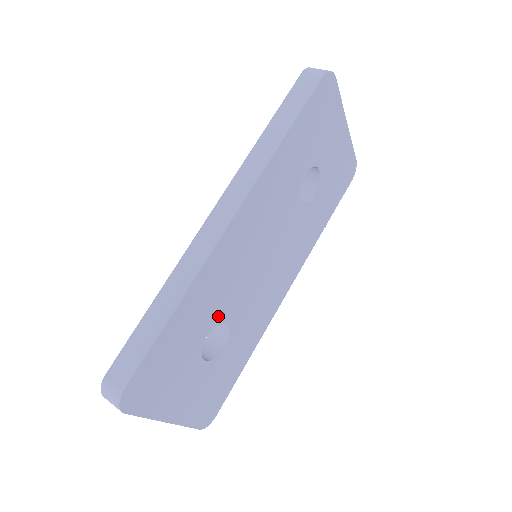
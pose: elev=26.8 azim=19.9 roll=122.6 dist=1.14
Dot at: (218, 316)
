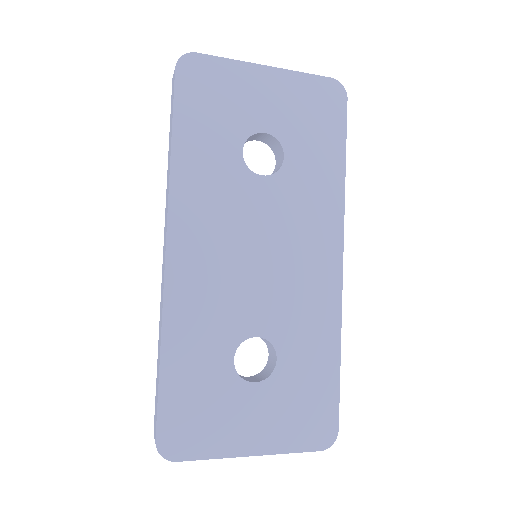
Dot at: (233, 336)
